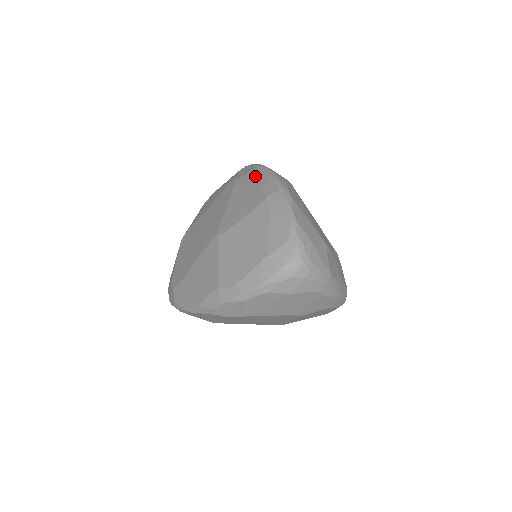
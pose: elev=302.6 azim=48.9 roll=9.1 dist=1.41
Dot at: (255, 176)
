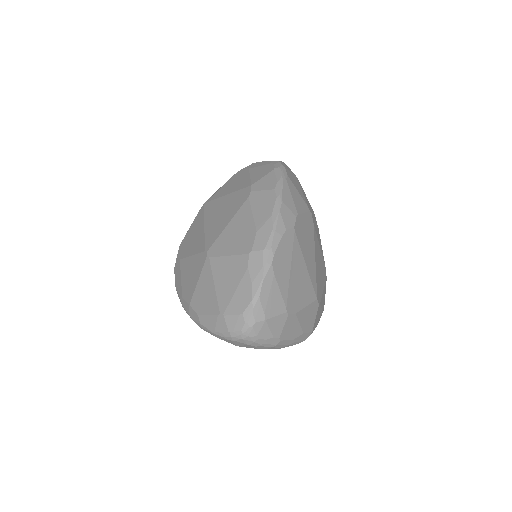
Dot at: (264, 205)
